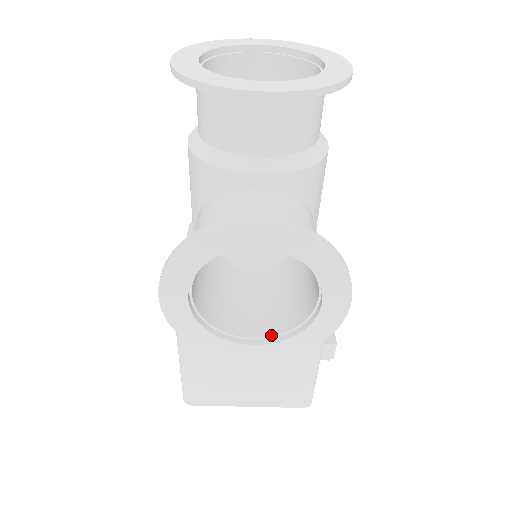
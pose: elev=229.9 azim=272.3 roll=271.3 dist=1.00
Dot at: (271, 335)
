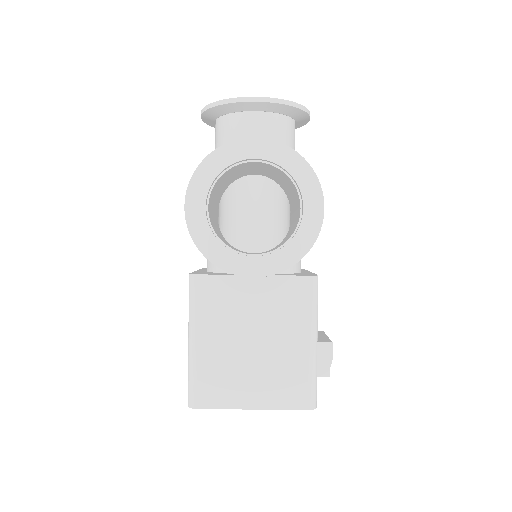
Dot at: (268, 252)
